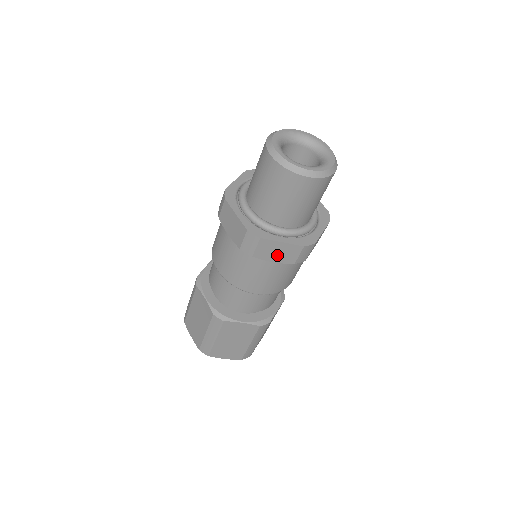
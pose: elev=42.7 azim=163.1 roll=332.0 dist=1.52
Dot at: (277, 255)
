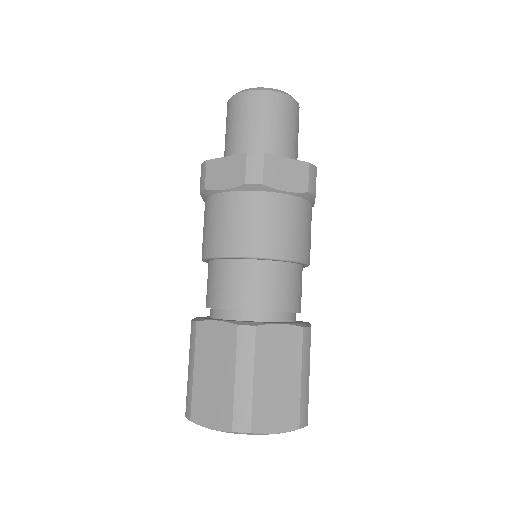
Dot at: (287, 179)
